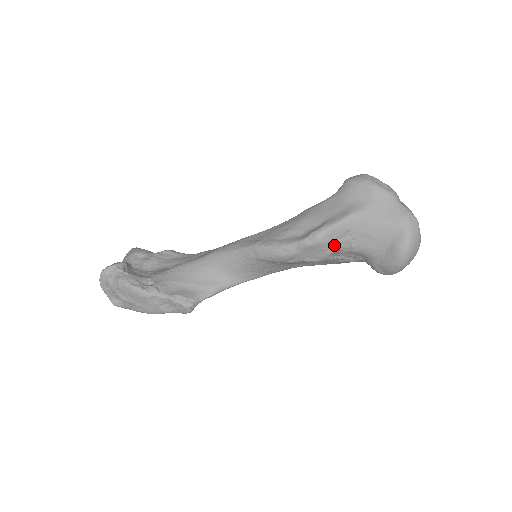
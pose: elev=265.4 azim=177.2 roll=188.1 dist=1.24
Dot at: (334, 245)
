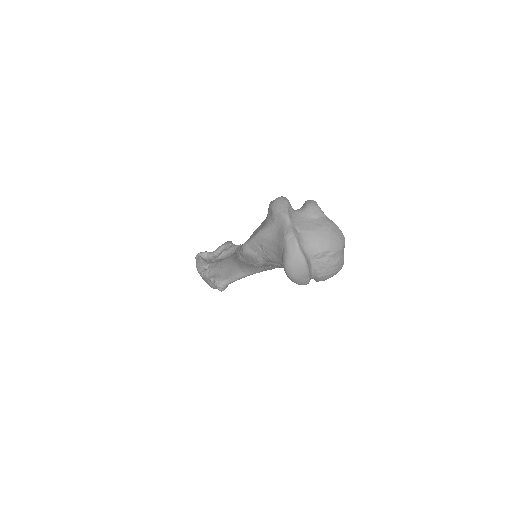
Dot at: (257, 255)
